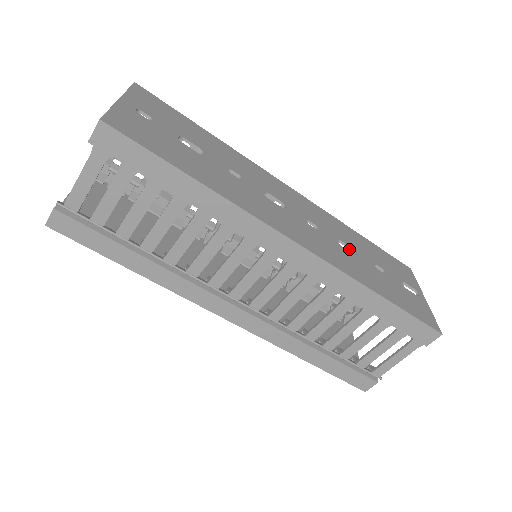
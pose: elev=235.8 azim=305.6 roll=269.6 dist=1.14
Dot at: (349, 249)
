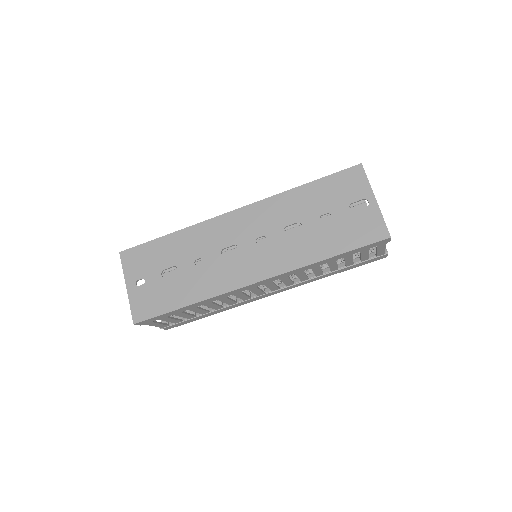
Dot at: occluded
